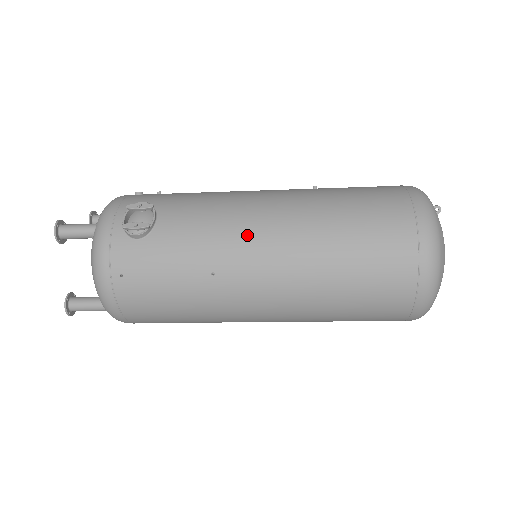
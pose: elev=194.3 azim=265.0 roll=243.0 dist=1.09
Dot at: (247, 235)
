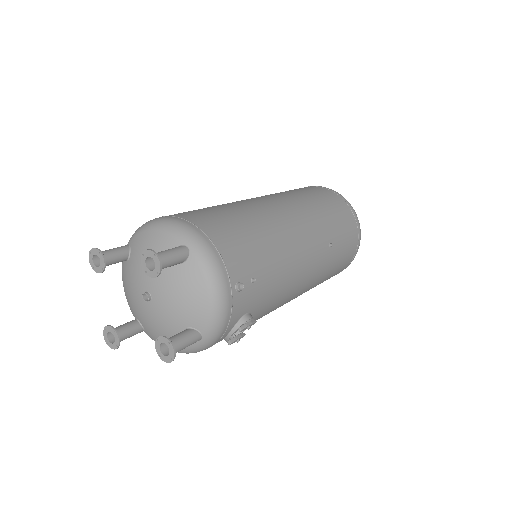
Dot at: occluded
